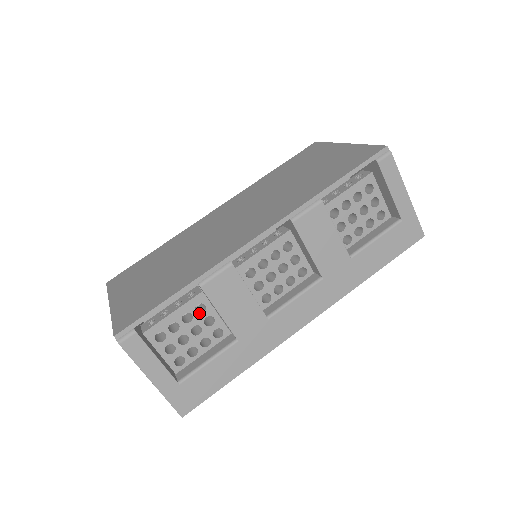
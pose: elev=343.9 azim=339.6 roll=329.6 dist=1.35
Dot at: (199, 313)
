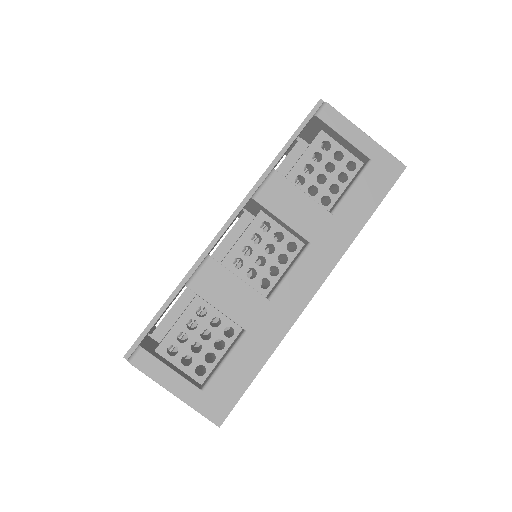
Dot at: (202, 317)
